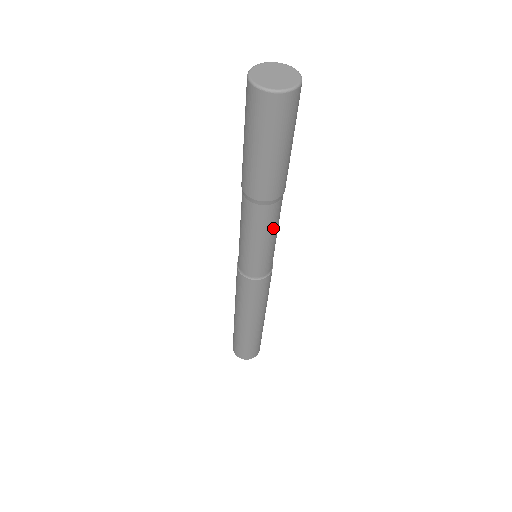
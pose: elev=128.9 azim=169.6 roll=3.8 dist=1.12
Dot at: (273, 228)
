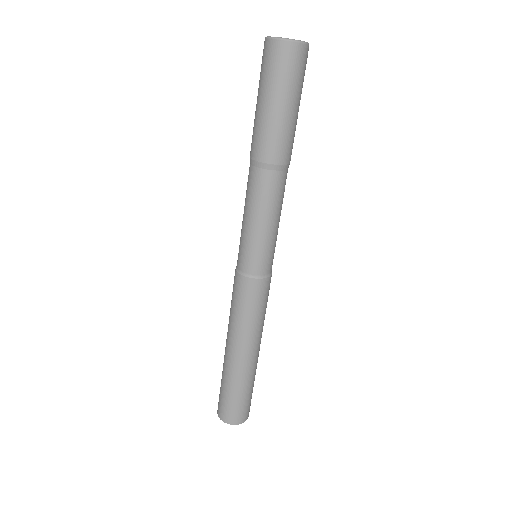
Dot at: (265, 206)
